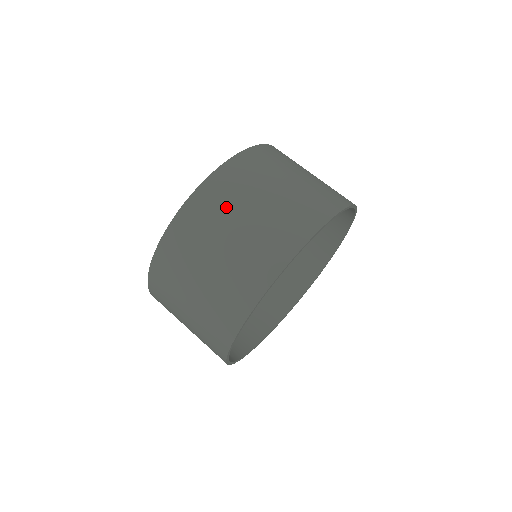
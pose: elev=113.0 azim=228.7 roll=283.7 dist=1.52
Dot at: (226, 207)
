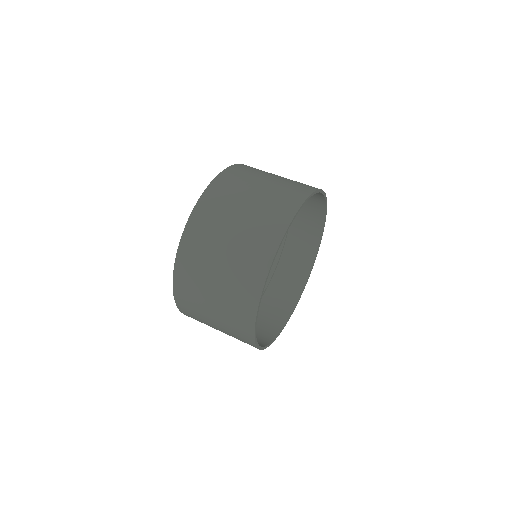
Dot at: (255, 173)
